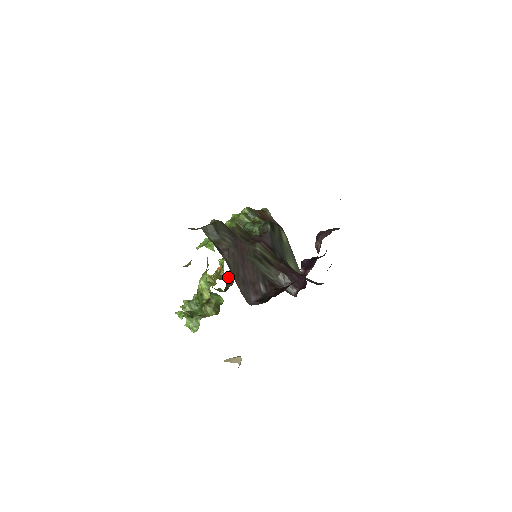
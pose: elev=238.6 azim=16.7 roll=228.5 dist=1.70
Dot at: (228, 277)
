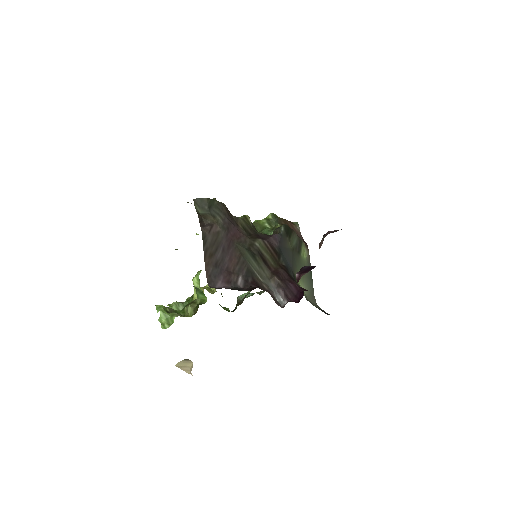
Dot at: (241, 298)
